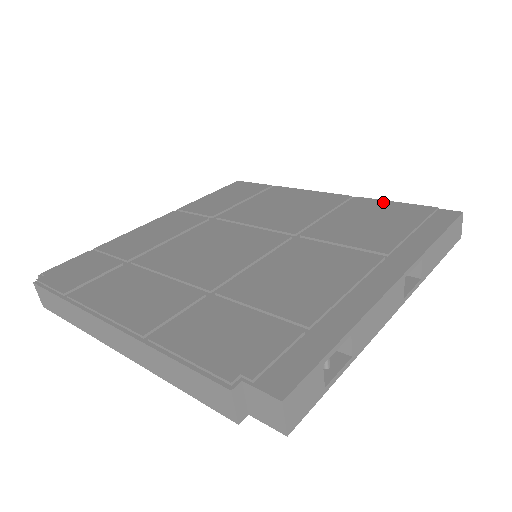
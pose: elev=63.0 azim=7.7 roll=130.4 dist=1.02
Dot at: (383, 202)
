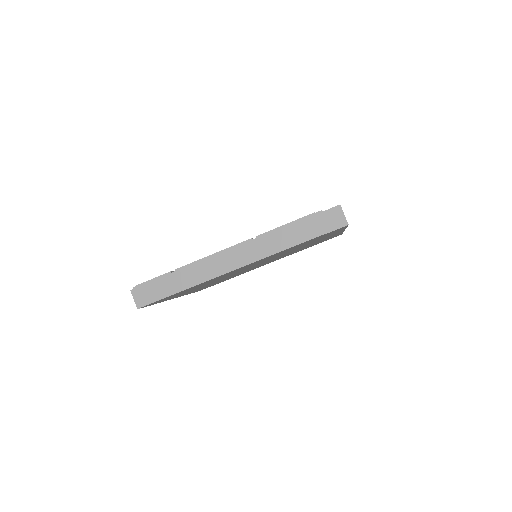
Dot at: occluded
